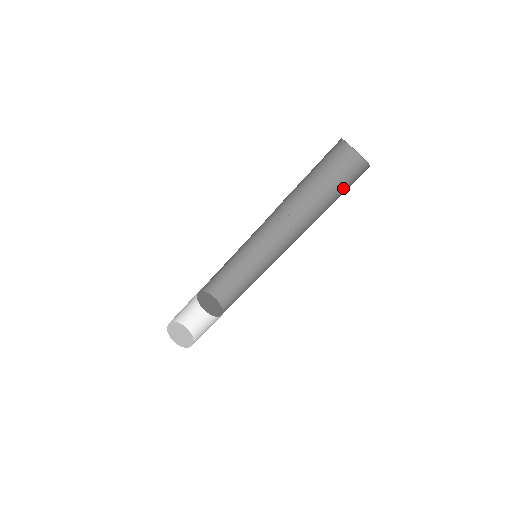
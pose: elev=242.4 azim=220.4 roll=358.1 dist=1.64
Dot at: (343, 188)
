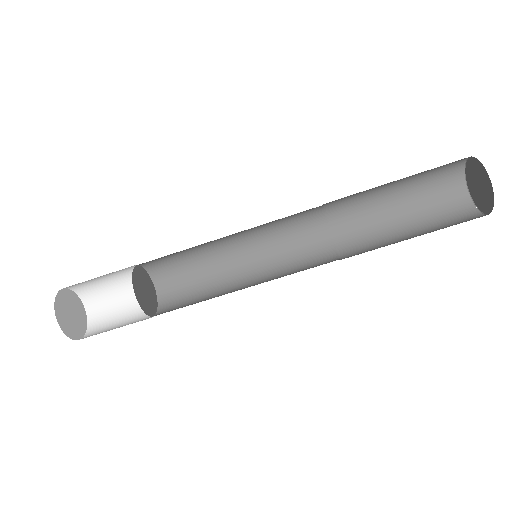
Dot at: (422, 215)
